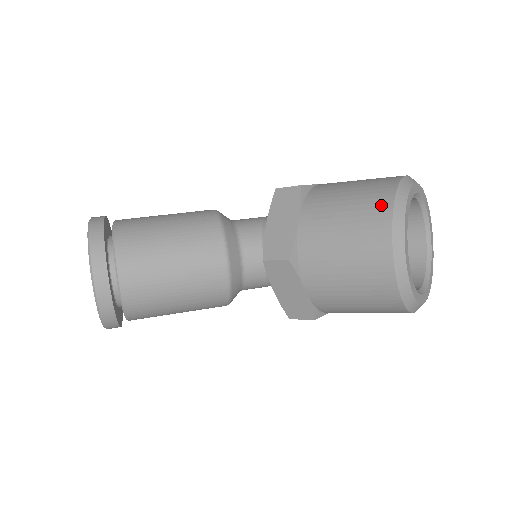
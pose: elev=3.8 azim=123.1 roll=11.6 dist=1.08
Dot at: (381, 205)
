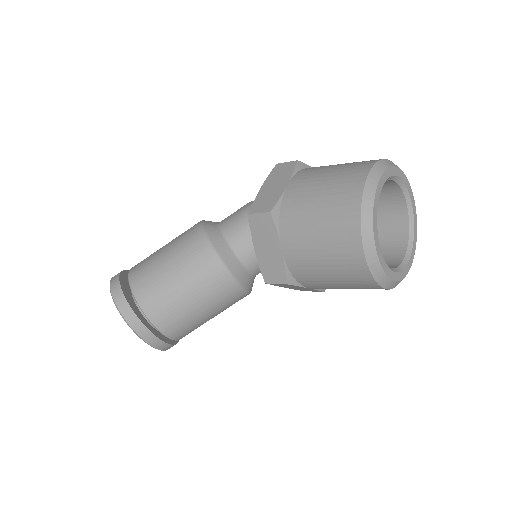
Dot at: (350, 236)
